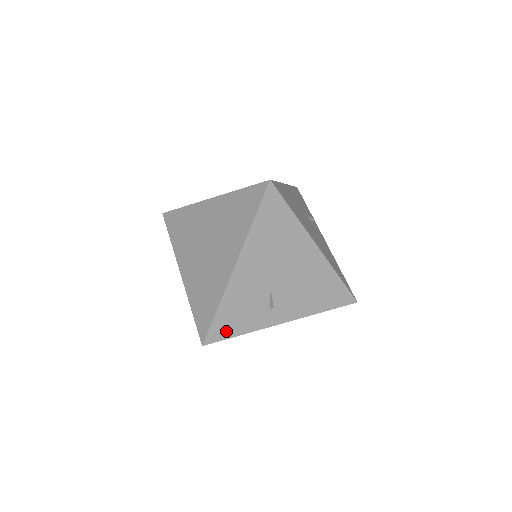
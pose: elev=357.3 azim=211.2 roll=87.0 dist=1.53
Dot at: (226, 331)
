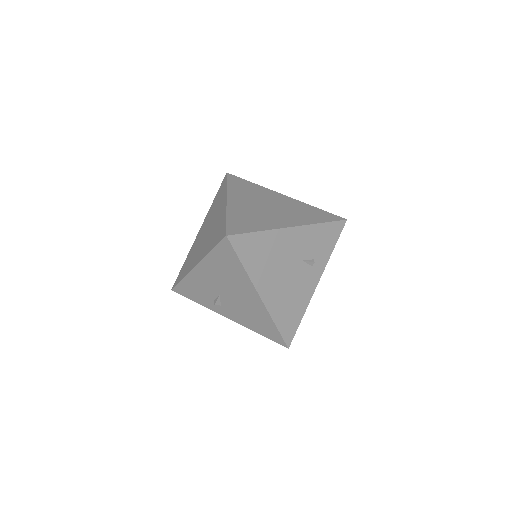
Dot at: (187, 294)
